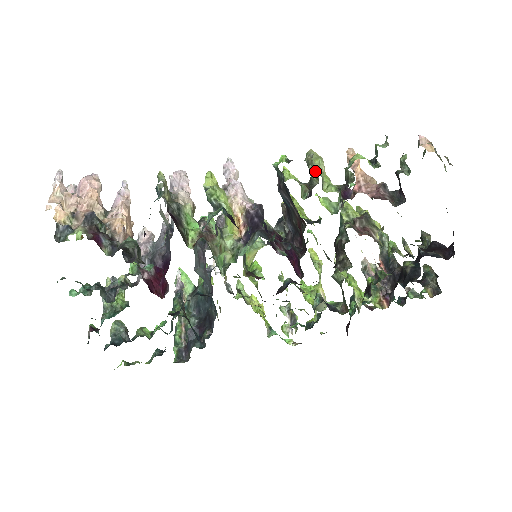
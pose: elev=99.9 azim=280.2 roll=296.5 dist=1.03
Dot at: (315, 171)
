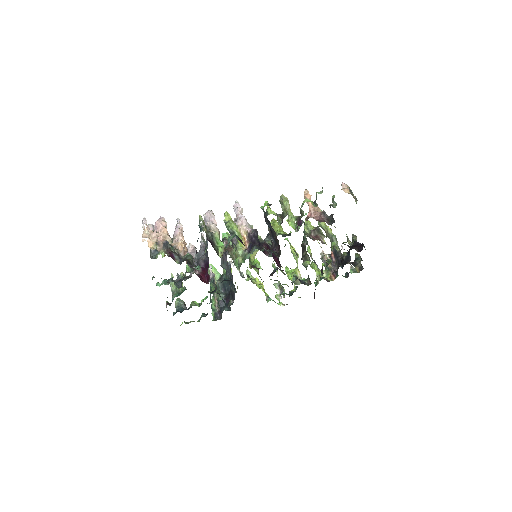
Dot at: (284, 208)
